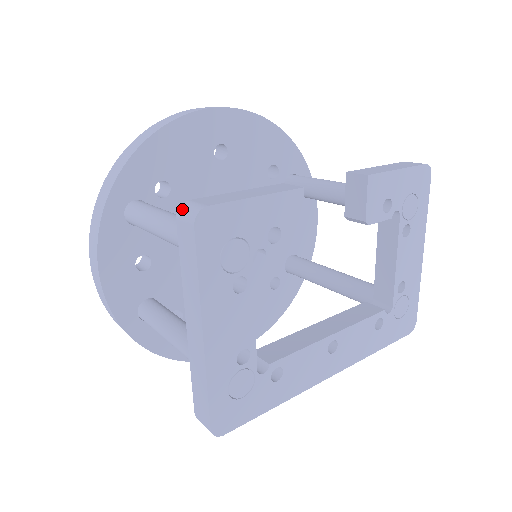
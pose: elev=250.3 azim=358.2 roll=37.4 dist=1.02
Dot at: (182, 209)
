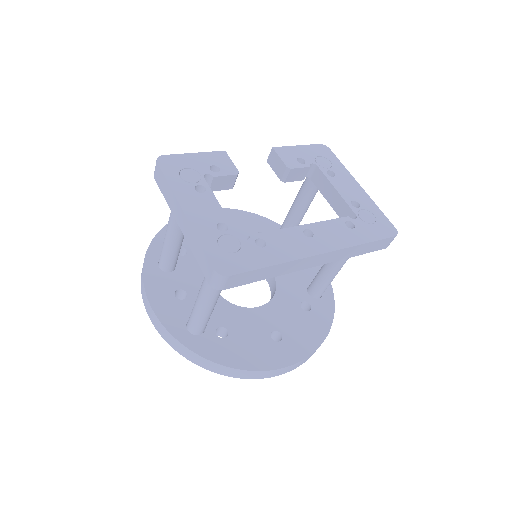
Dot at: occluded
